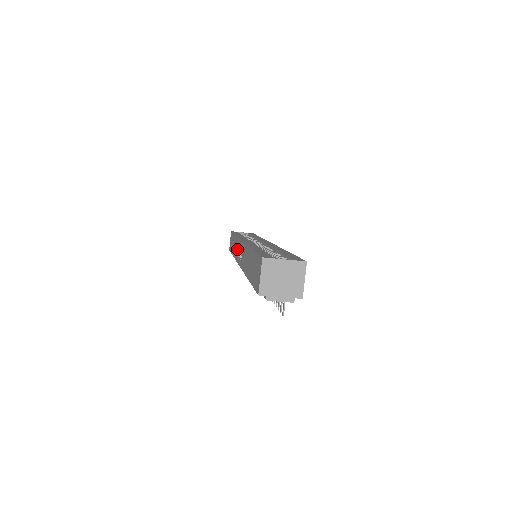
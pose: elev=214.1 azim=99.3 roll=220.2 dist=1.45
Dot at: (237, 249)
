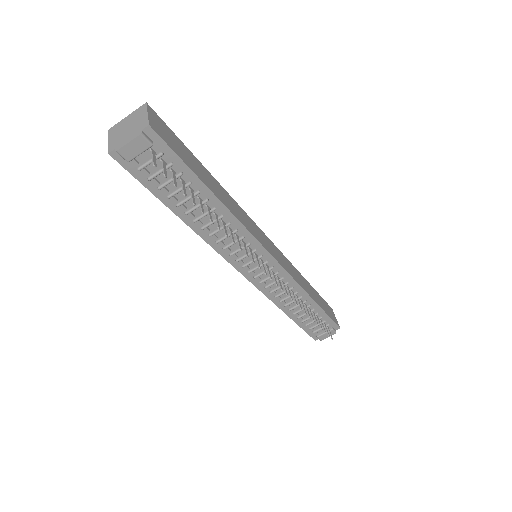
Dot at: occluded
